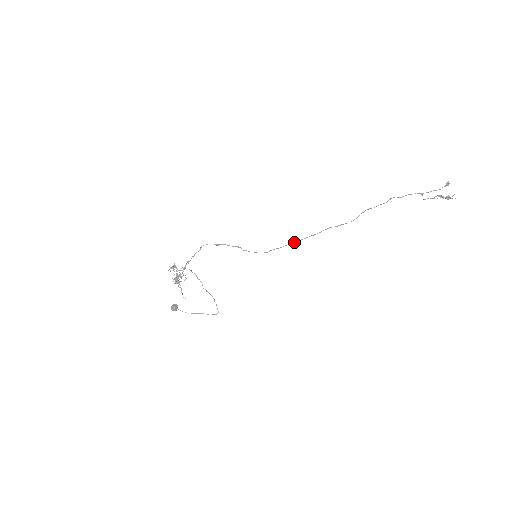
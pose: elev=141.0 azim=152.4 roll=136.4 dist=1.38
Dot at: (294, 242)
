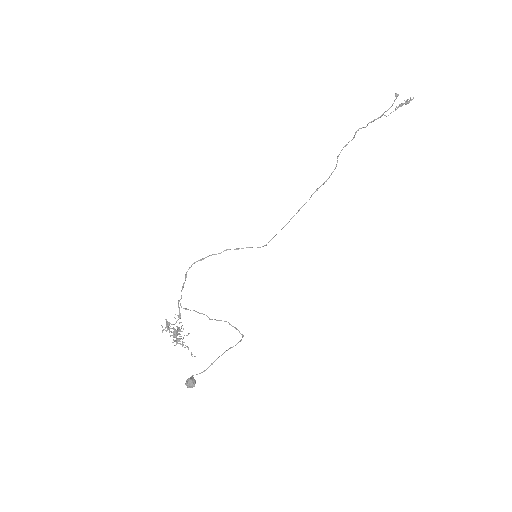
Dot at: (289, 221)
